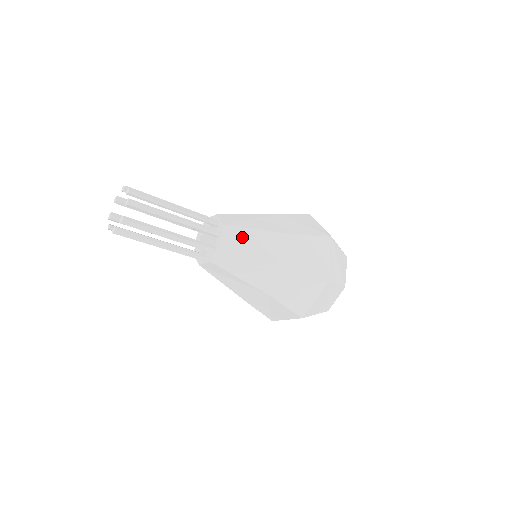
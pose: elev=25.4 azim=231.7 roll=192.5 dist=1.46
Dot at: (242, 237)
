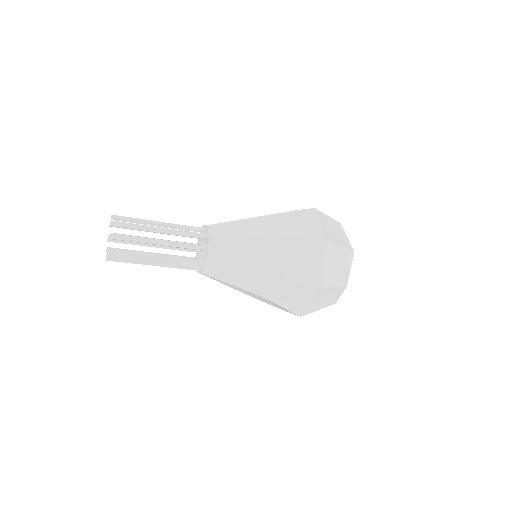
Dot at: (229, 250)
